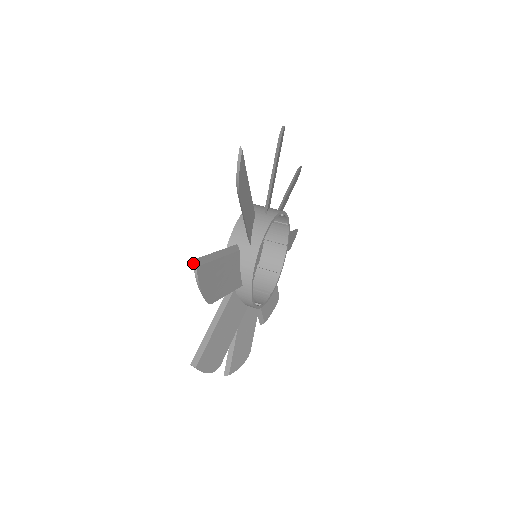
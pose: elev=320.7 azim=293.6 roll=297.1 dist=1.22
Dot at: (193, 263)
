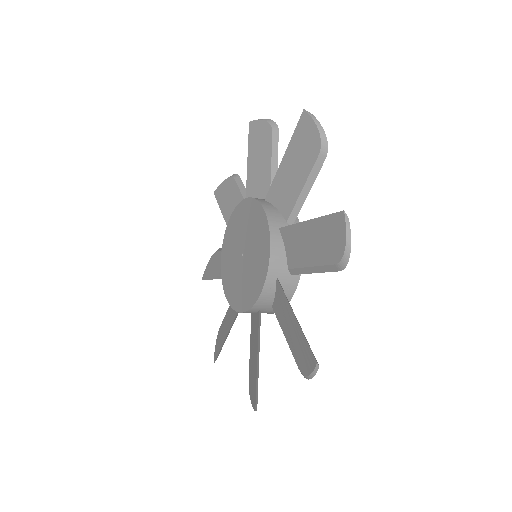
Dot at: (305, 110)
